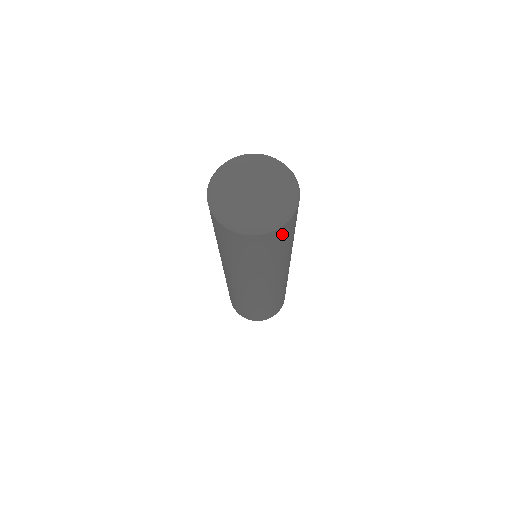
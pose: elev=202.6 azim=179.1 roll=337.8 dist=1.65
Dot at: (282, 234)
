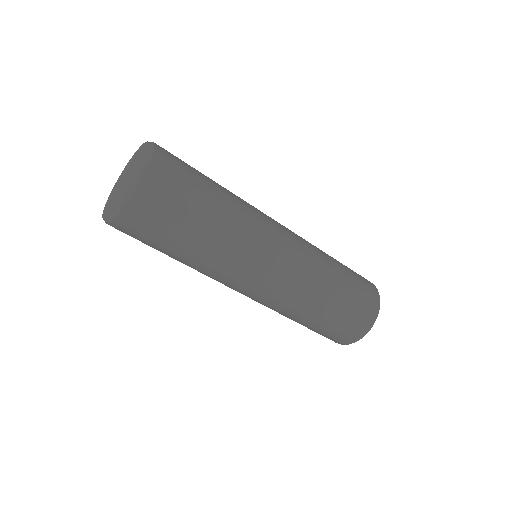
Dot at: (161, 188)
